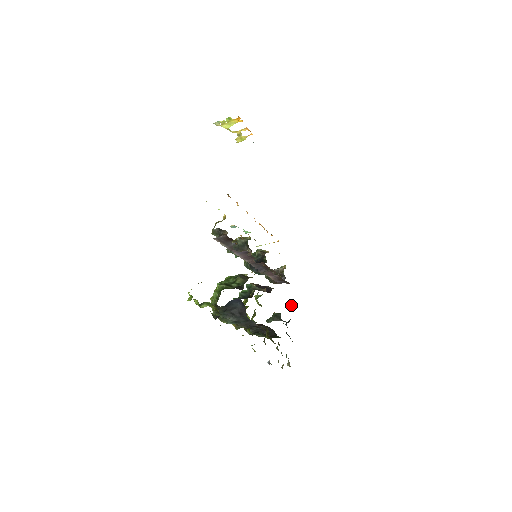
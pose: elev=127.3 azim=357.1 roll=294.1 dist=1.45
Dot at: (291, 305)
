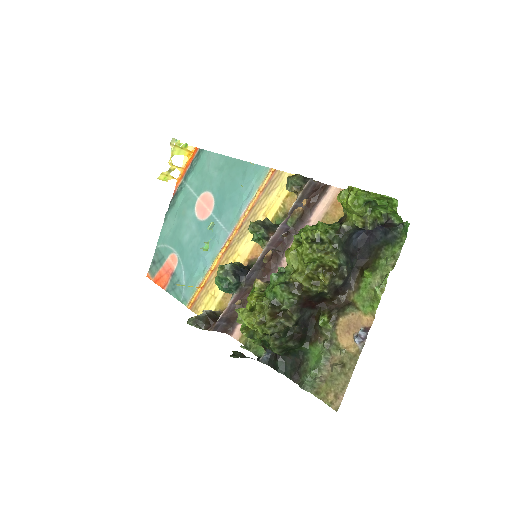
Dot at: (248, 346)
